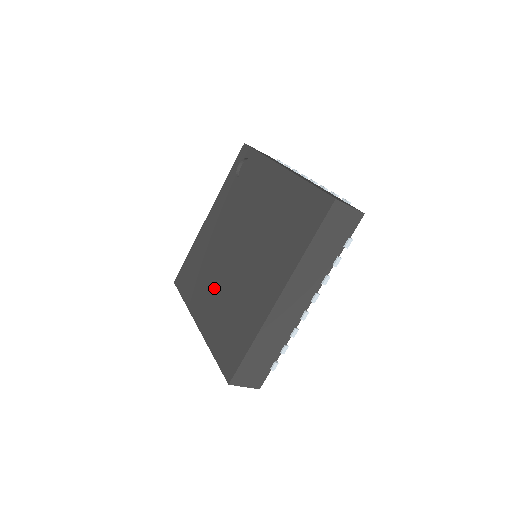
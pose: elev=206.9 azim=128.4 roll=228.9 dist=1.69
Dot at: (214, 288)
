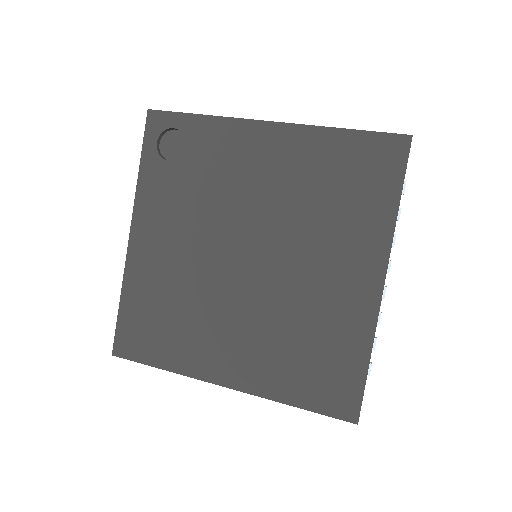
Dot at: (230, 325)
